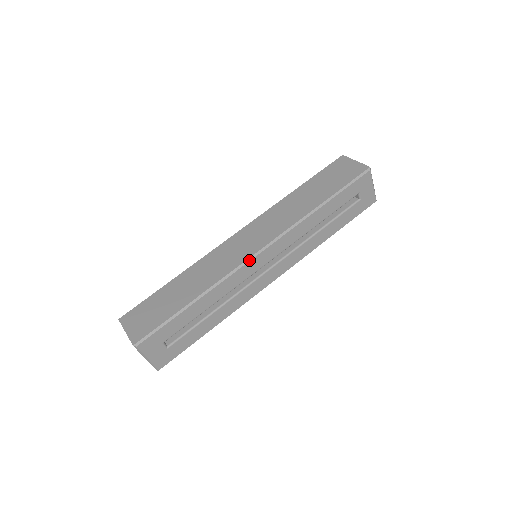
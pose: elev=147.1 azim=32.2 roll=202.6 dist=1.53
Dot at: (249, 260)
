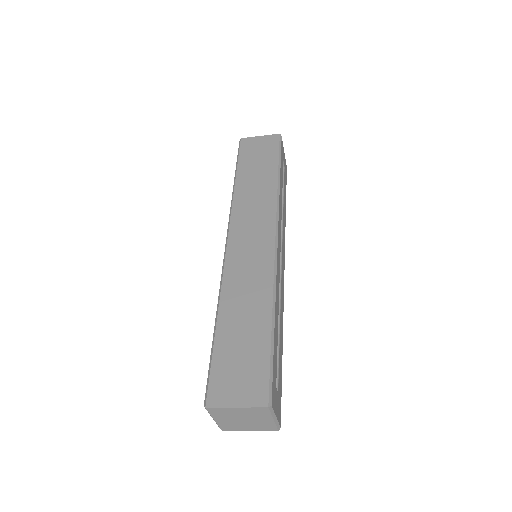
Dot at: (276, 251)
